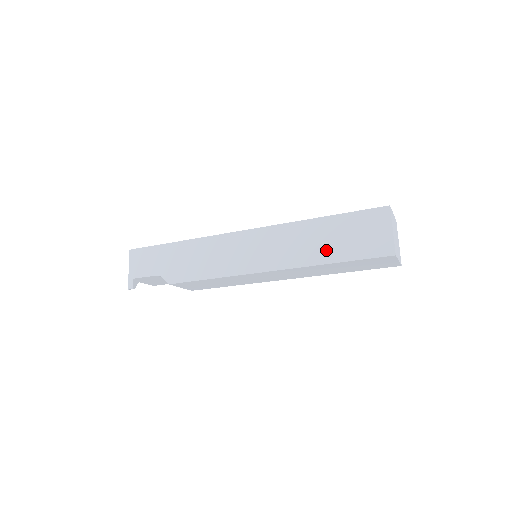
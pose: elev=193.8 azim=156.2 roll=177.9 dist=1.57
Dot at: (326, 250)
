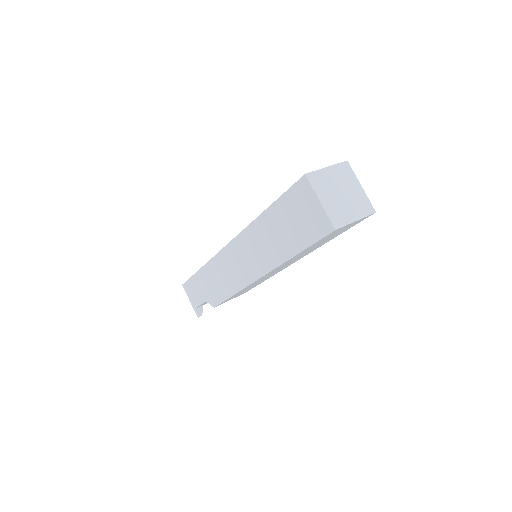
Dot at: (284, 244)
